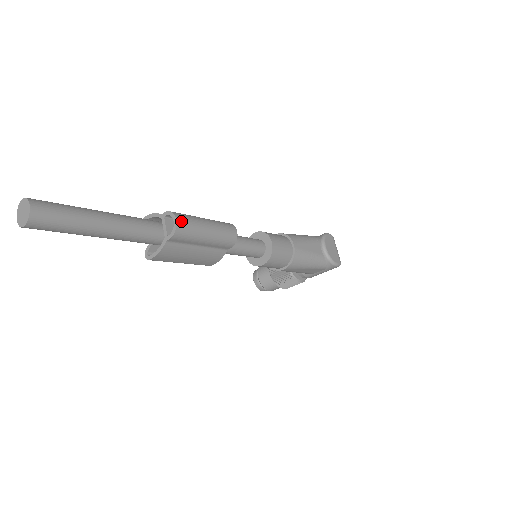
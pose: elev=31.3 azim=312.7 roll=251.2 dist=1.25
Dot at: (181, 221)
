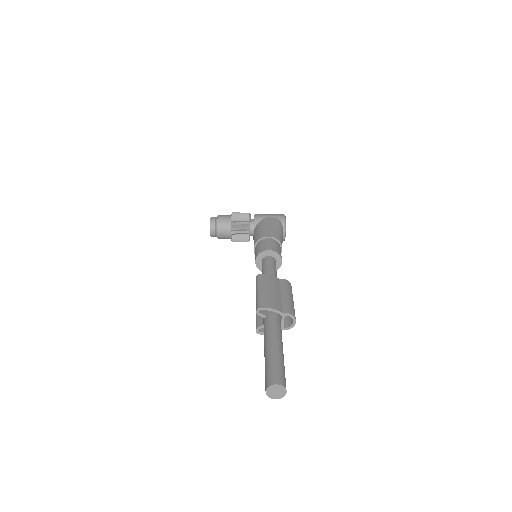
Dot at: occluded
